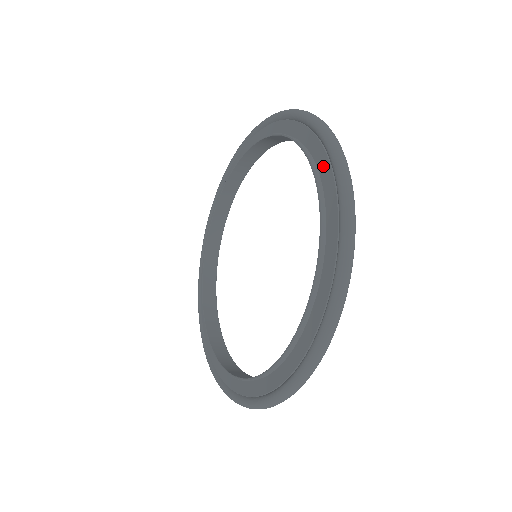
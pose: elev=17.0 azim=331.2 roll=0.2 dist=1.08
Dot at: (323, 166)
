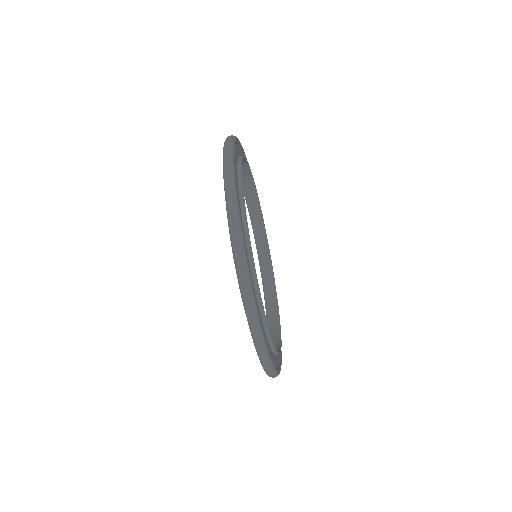
Dot at: occluded
